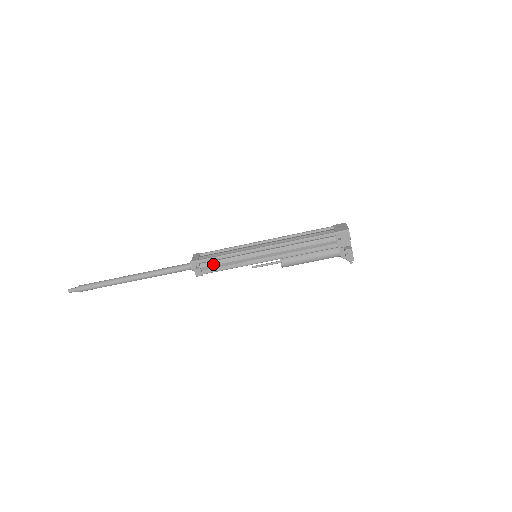
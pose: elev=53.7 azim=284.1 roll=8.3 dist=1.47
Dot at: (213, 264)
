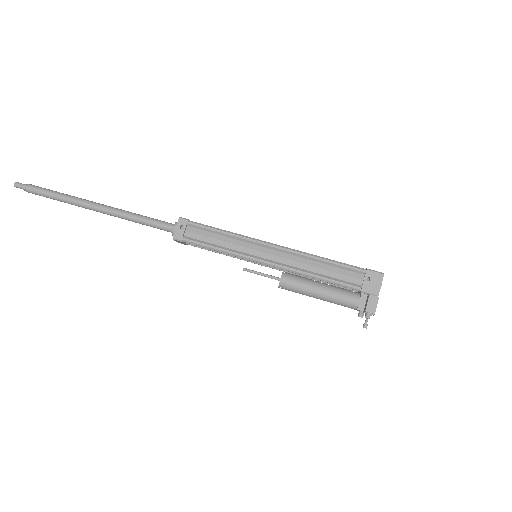
Dot at: (202, 234)
